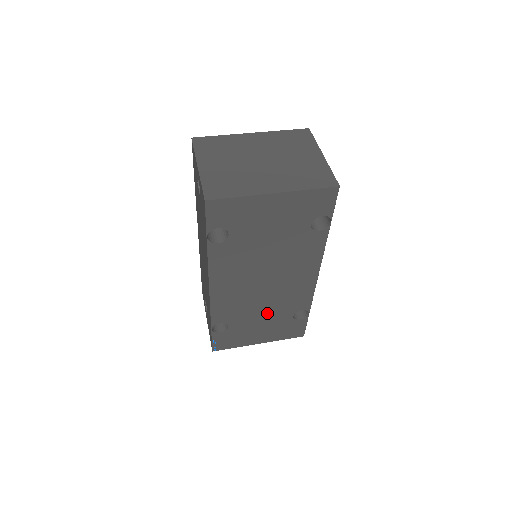
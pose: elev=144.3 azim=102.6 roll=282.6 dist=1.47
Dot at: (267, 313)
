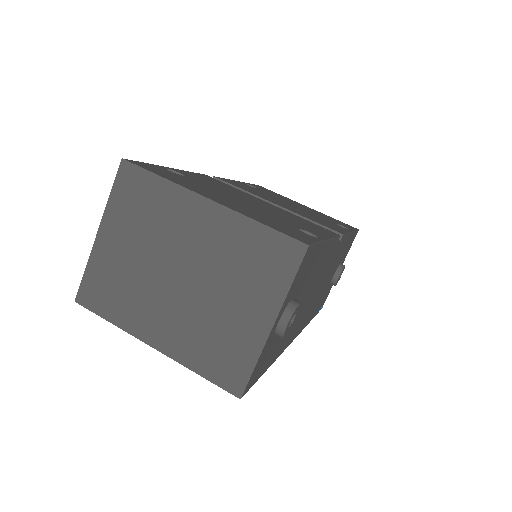
Dot at: occluded
